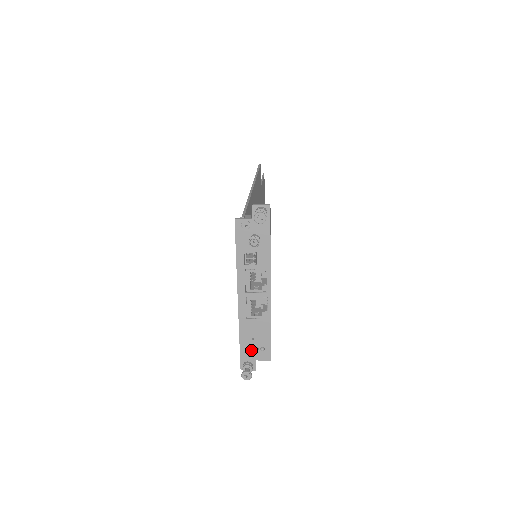
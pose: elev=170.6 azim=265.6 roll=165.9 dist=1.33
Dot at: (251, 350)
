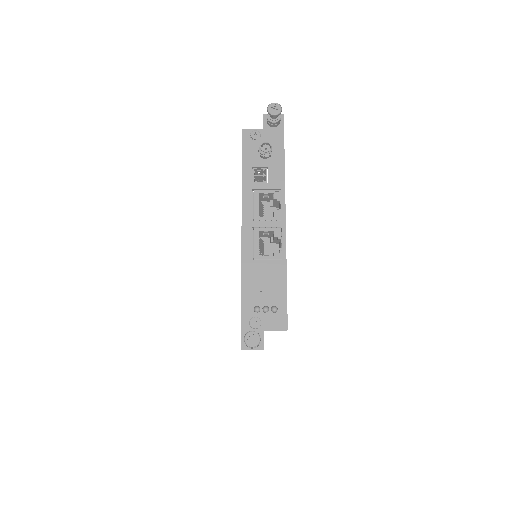
Dot at: (258, 310)
